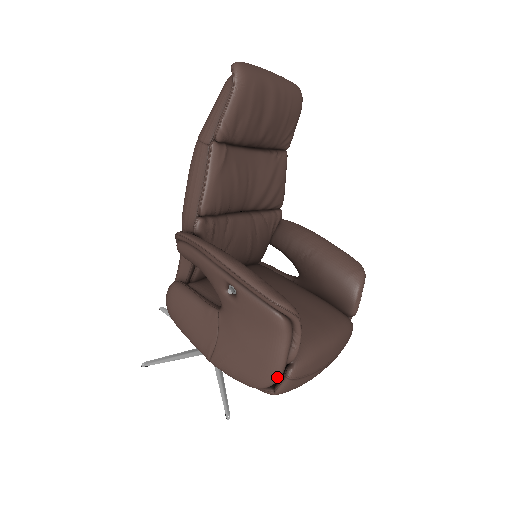
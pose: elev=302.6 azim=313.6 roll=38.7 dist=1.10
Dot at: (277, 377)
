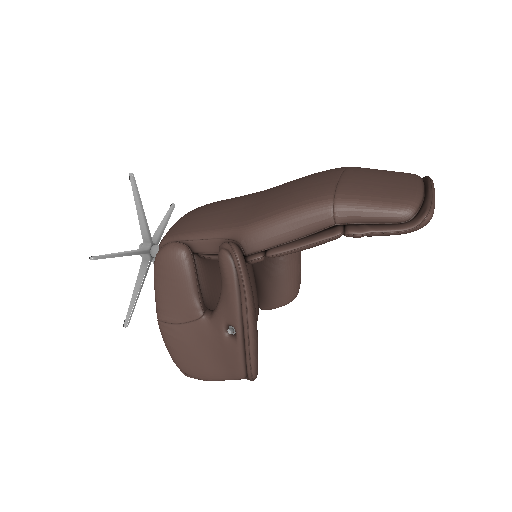
Dot at: occluded
